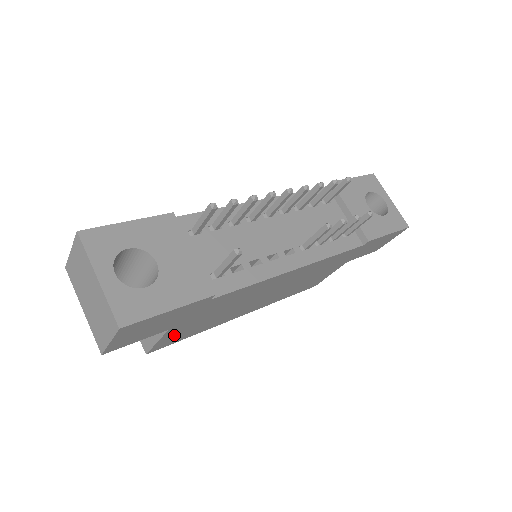
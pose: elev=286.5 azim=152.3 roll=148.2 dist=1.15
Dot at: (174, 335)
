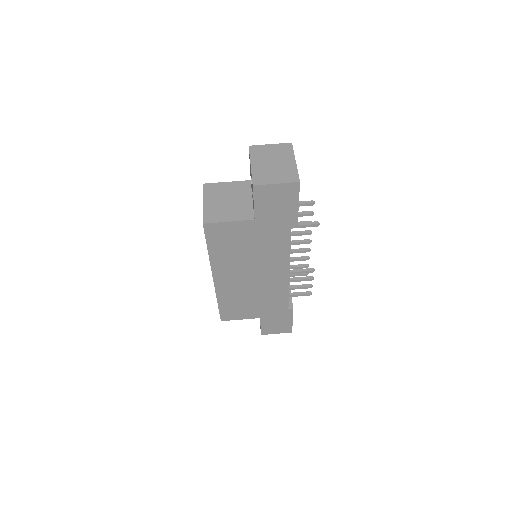
Dot at: (231, 230)
